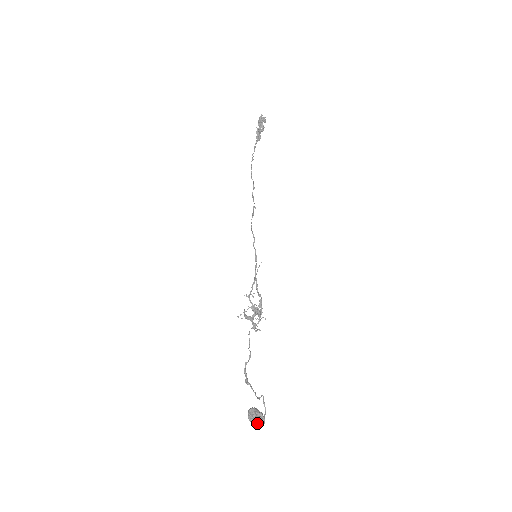
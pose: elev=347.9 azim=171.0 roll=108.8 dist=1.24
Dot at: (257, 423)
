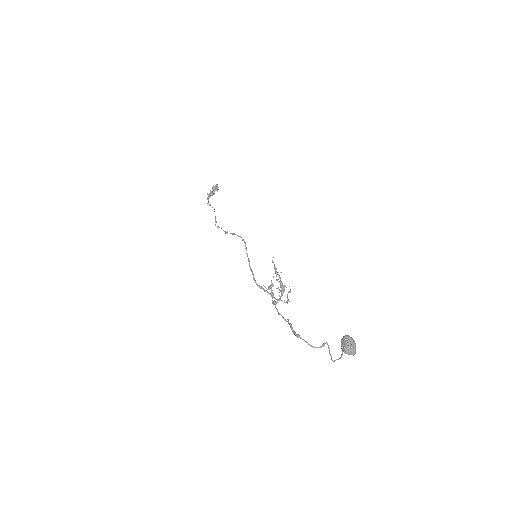
Dot at: (355, 349)
